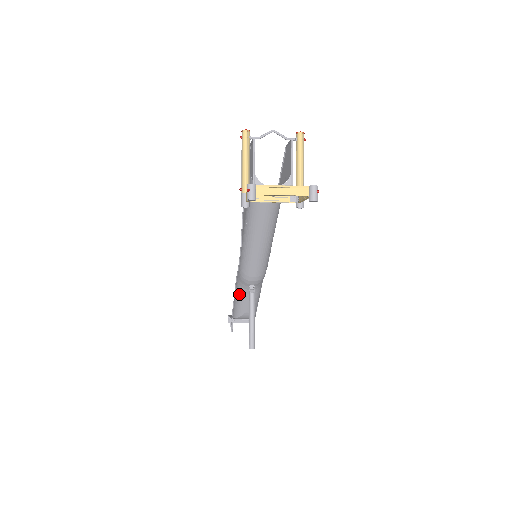
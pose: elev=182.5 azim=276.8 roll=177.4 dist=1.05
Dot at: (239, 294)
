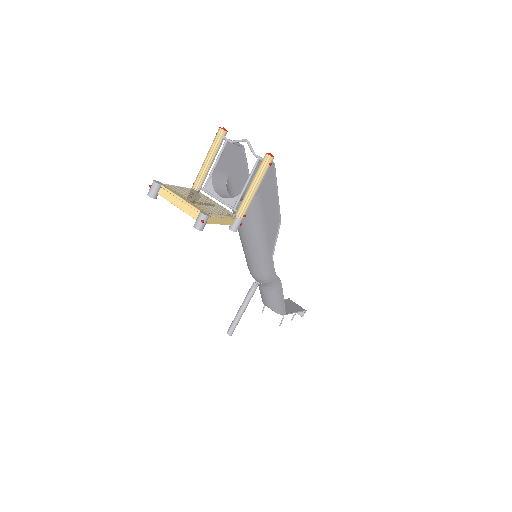
Dot at: occluded
